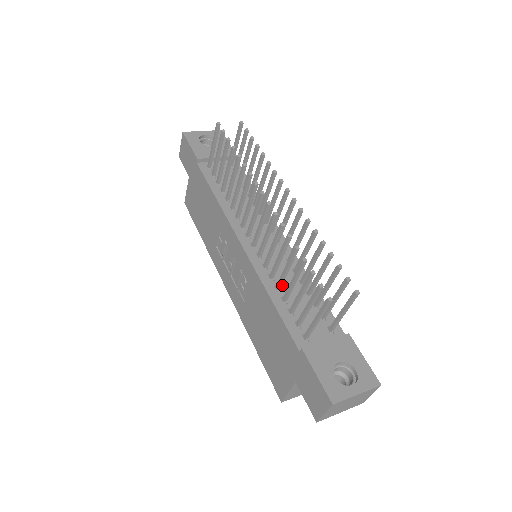
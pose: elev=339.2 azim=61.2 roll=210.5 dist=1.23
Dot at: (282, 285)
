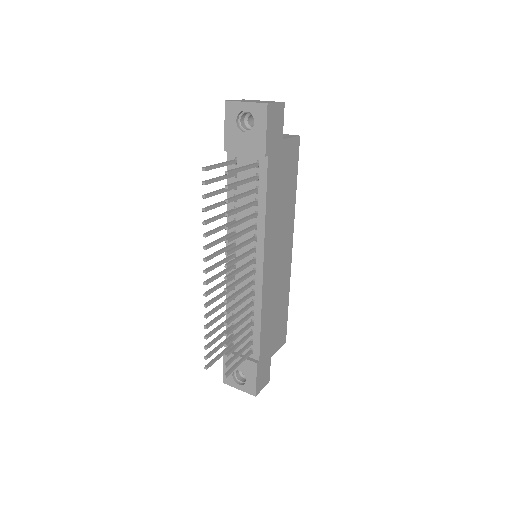
Dot at: (238, 306)
